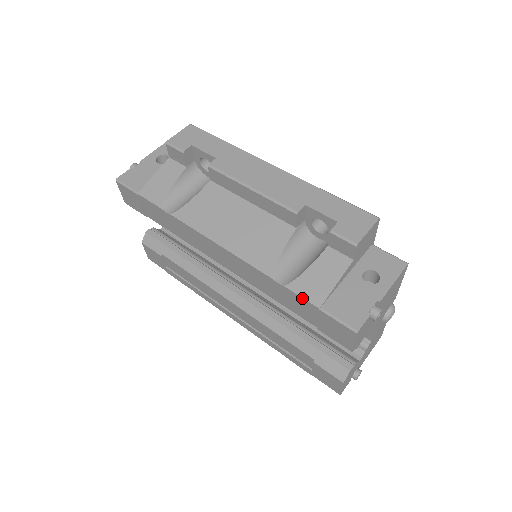
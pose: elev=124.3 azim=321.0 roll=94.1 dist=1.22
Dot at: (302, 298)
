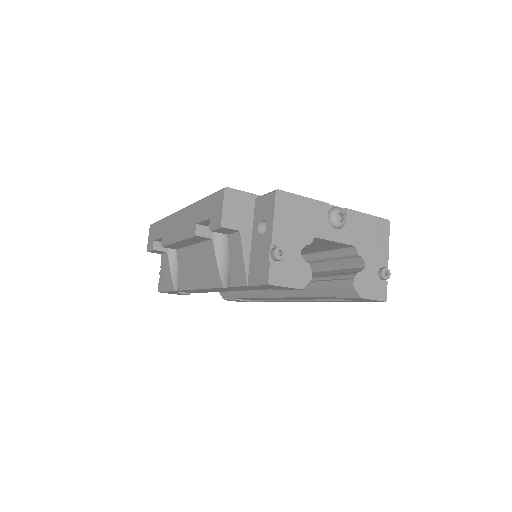
Dot at: occluded
